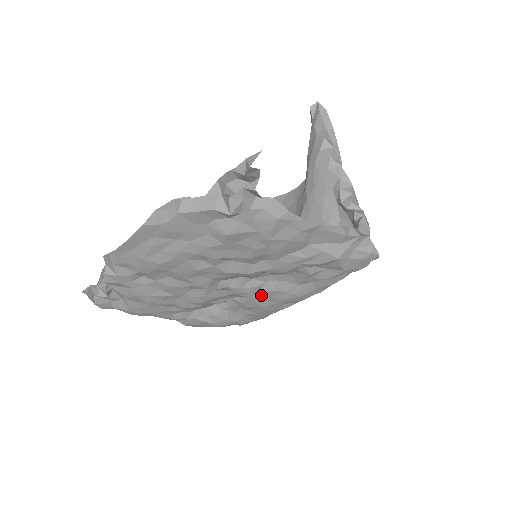
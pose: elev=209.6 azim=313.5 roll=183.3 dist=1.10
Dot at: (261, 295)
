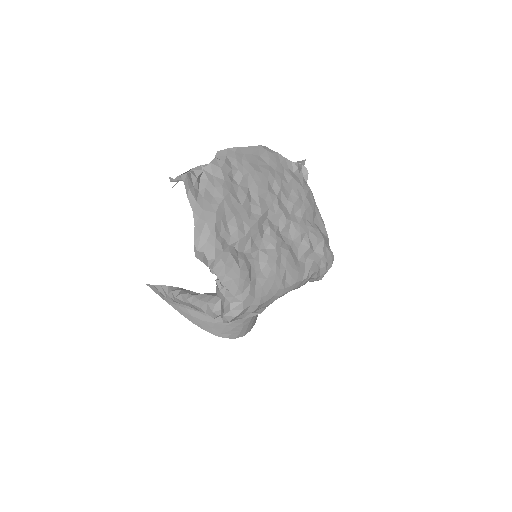
Dot at: (281, 252)
